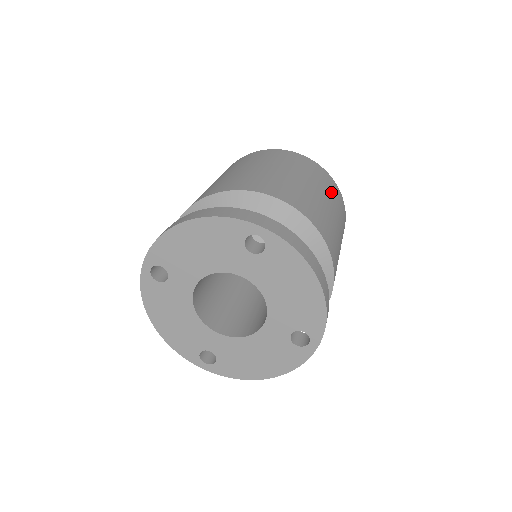
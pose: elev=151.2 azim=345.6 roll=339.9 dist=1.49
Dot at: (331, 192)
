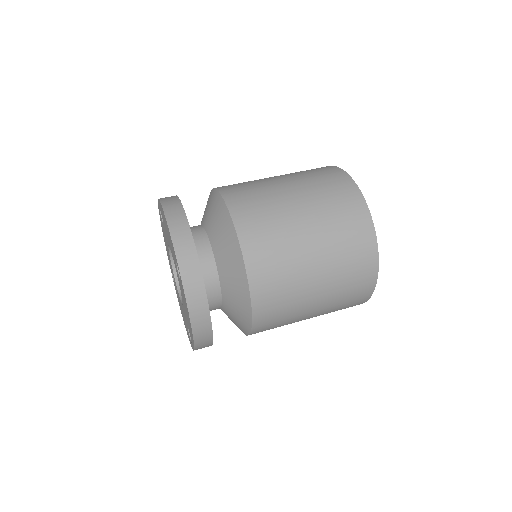
Dot at: (347, 276)
